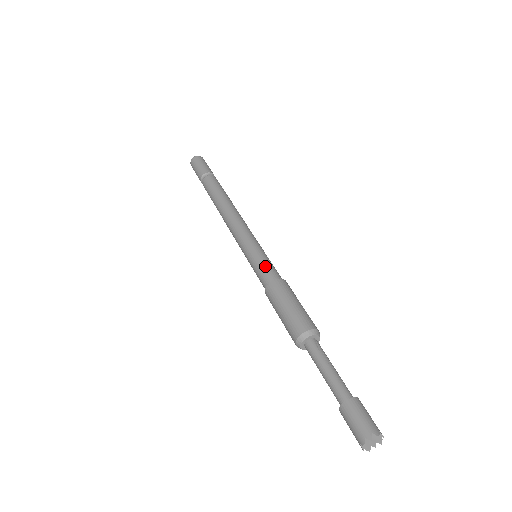
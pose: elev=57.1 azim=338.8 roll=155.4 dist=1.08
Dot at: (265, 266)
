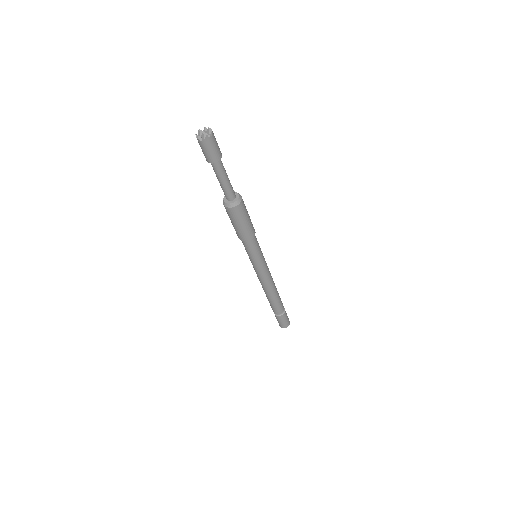
Dot at: occluded
